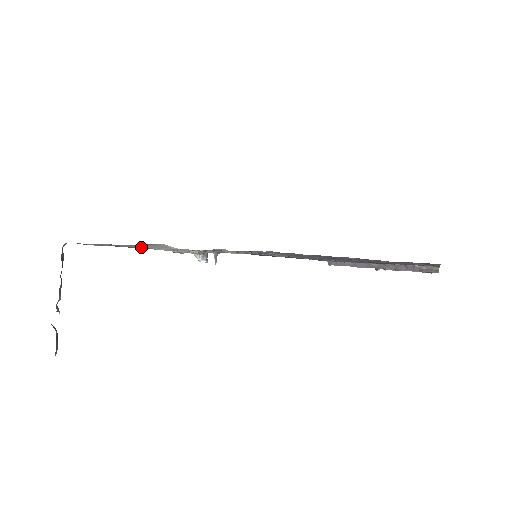
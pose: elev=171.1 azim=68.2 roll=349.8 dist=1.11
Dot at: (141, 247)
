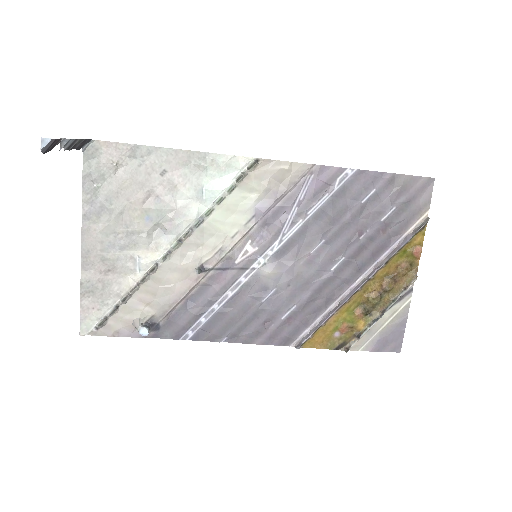
Dot at: (114, 240)
